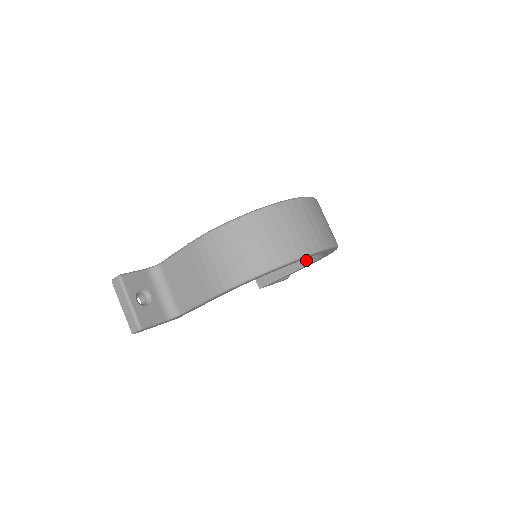
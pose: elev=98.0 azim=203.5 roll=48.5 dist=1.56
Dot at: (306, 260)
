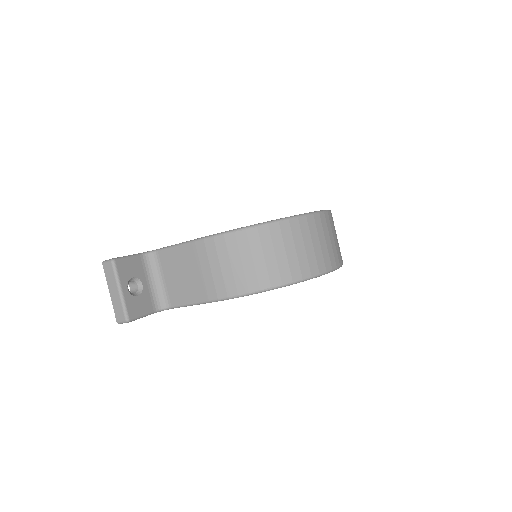
Dot at: occluded
